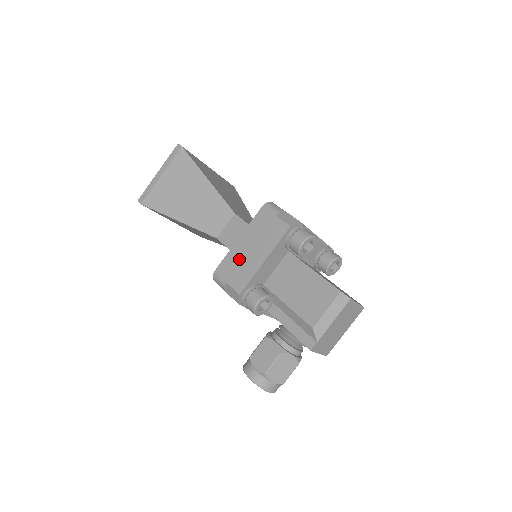
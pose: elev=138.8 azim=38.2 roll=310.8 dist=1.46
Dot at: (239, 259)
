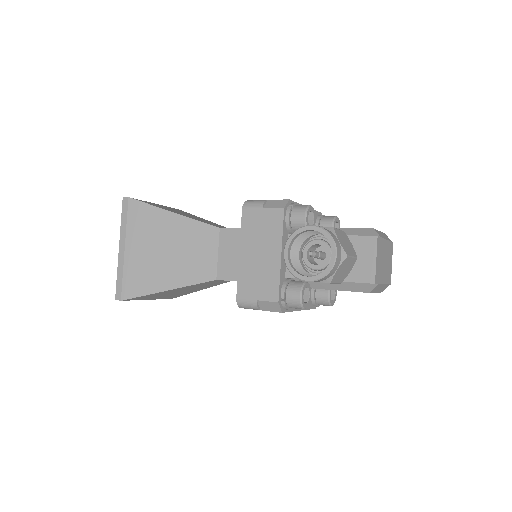
Dot at: occluded
